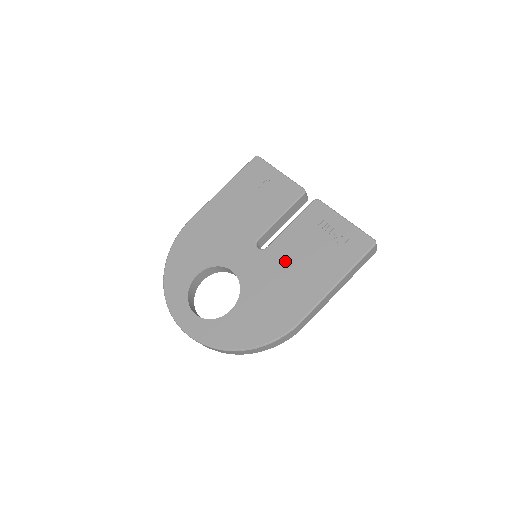
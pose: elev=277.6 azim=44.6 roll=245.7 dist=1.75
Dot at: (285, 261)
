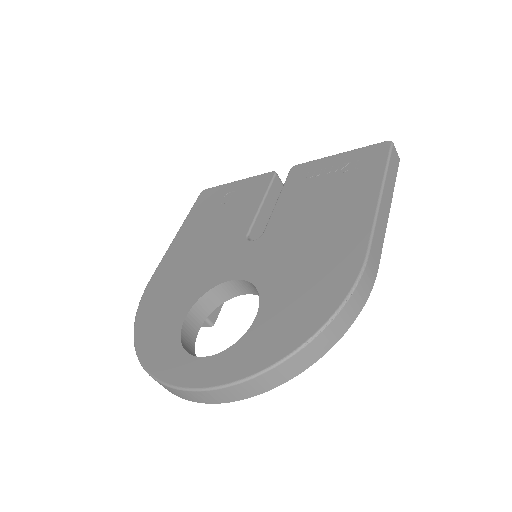
Dot at: (296, 224)
